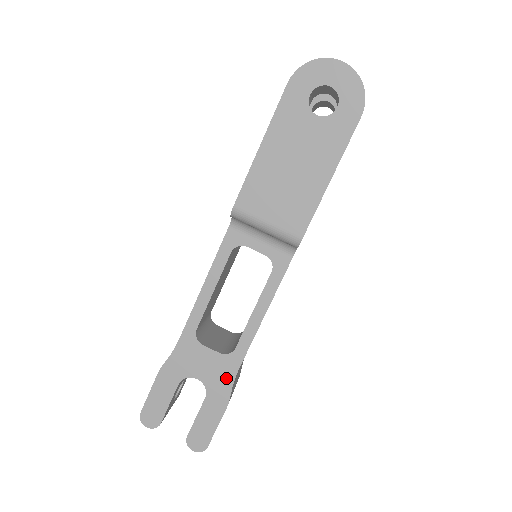
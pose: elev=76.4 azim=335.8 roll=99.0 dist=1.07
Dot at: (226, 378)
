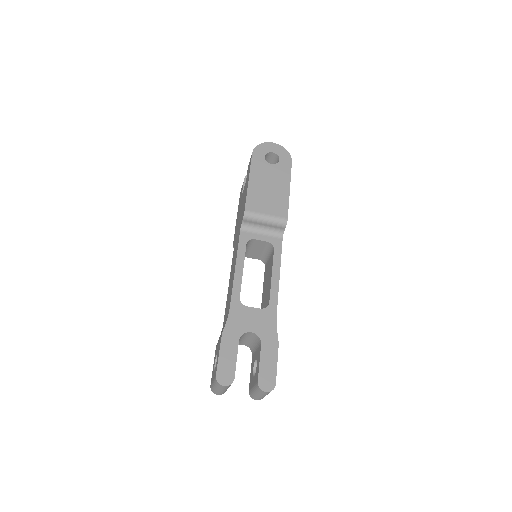
Dot at: (270, 325)
